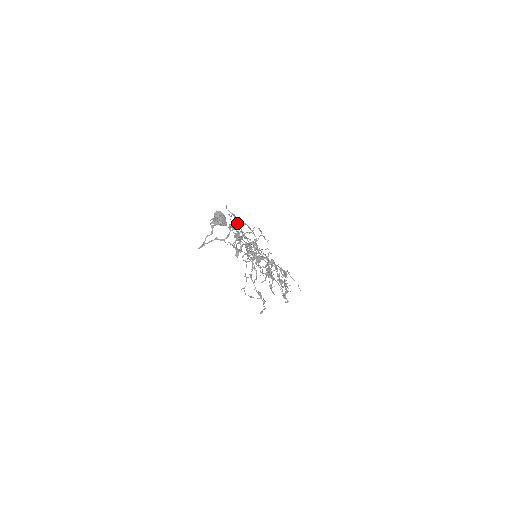
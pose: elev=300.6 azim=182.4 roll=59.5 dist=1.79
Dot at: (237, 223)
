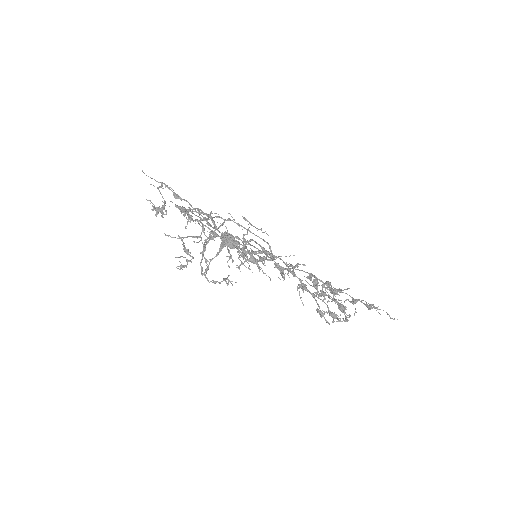
Dot at: (179, 197)
